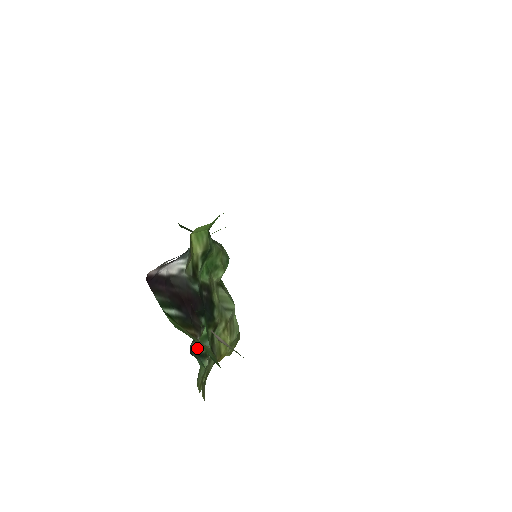
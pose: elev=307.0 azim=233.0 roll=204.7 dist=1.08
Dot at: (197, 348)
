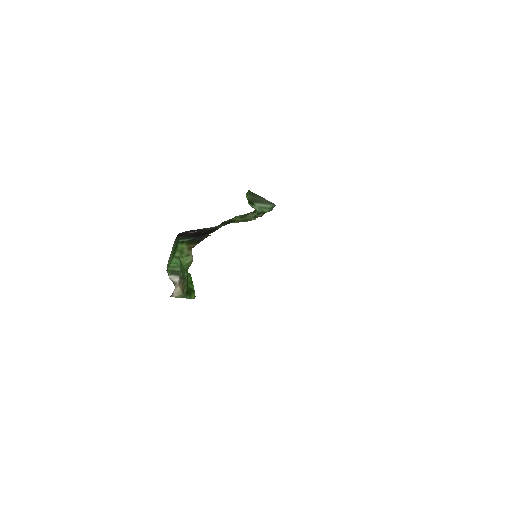
Dot at: occluded
